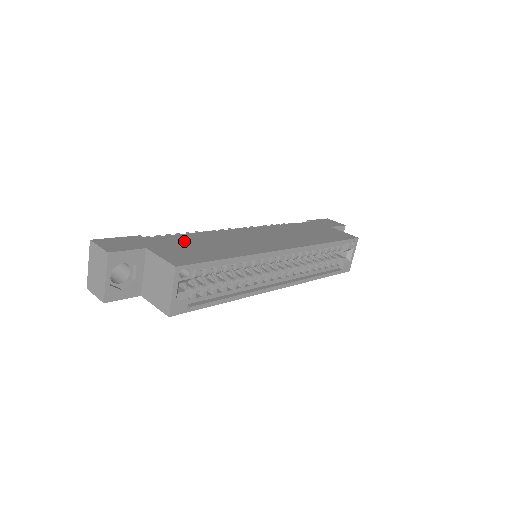
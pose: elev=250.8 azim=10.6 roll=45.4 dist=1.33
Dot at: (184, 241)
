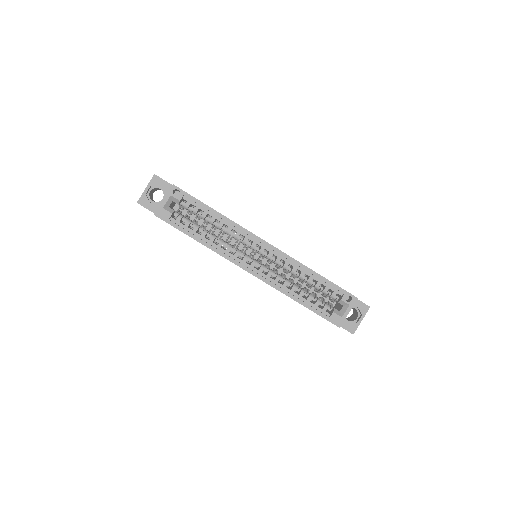
Dot at: occluded
